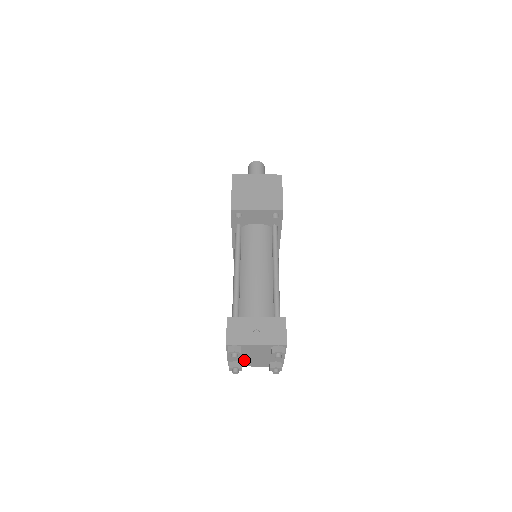
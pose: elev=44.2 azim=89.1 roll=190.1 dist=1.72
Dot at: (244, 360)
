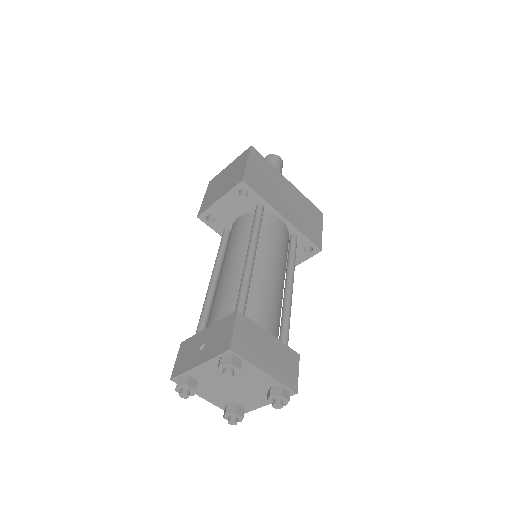
Dot at: (234, 399)
